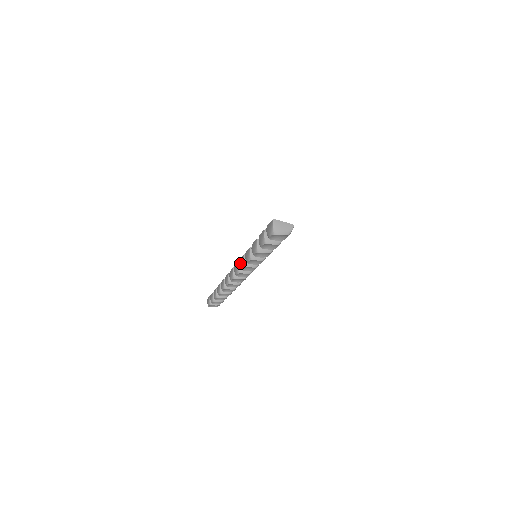
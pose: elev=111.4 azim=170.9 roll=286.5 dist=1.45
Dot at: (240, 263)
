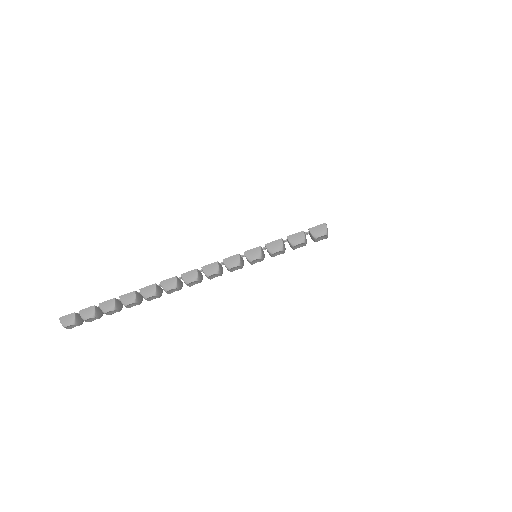
Dot at: (230, 262)
